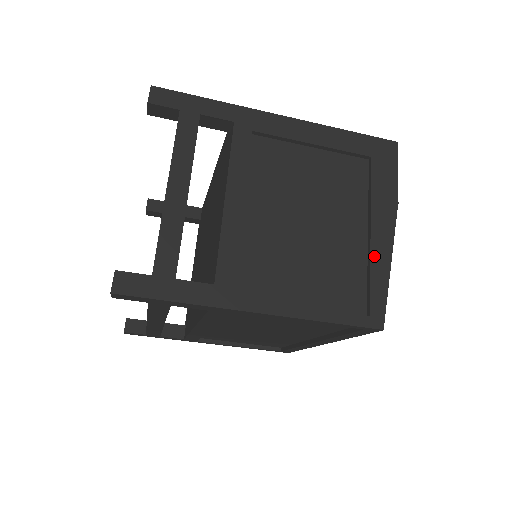
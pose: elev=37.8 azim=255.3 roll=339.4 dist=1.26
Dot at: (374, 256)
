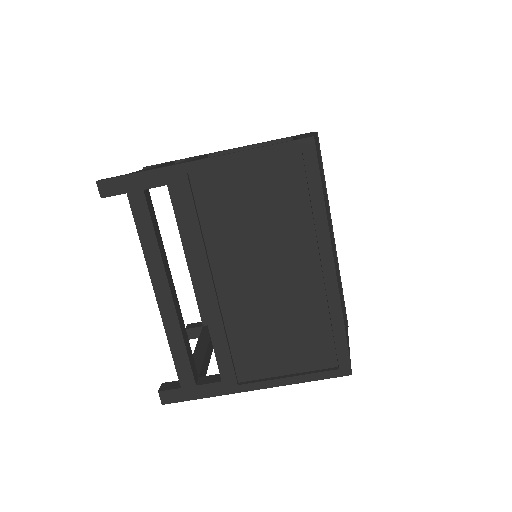
Dot at: occluded
